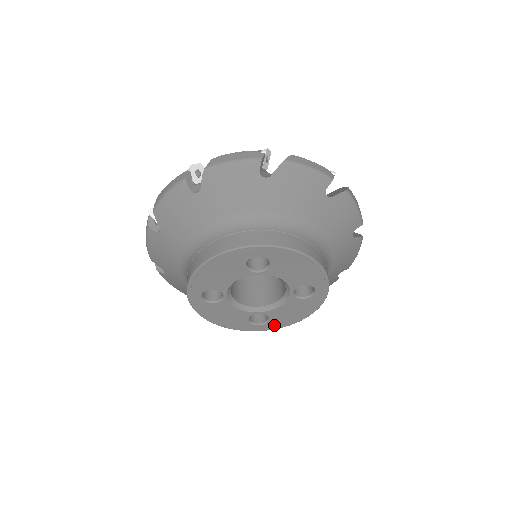
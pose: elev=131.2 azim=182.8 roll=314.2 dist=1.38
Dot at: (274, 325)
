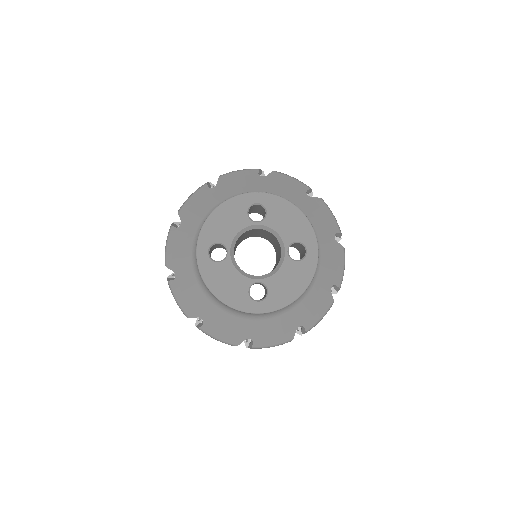
Dot at: (273, 303)
